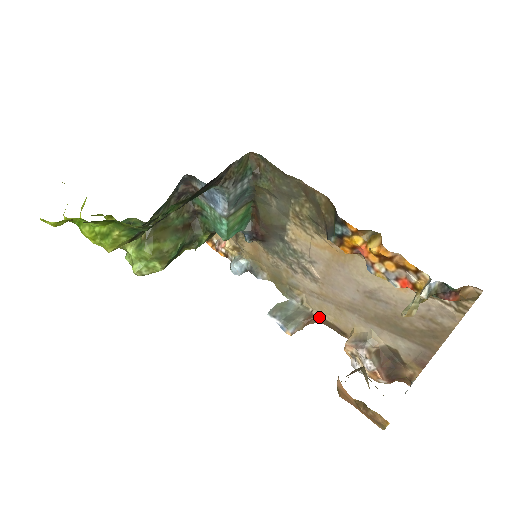
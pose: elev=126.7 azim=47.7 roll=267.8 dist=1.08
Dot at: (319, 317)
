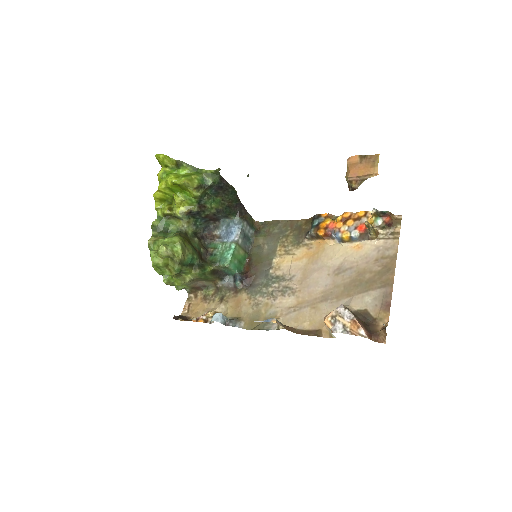
Dot at: (295, 329)
